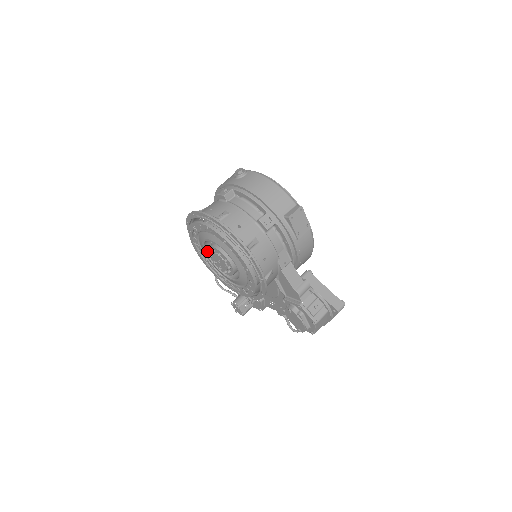
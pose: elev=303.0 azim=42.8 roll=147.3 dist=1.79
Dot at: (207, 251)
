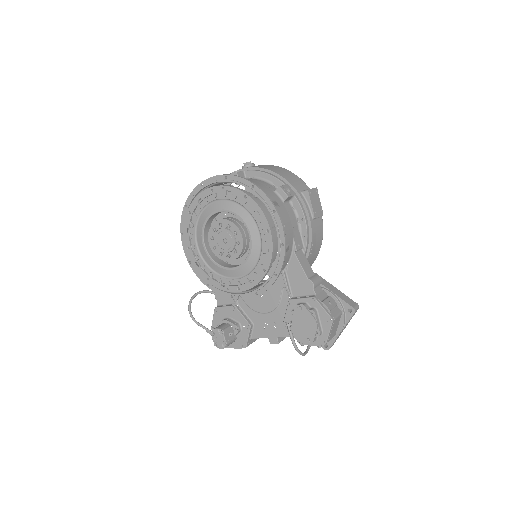
Dot at: (204, 239)
